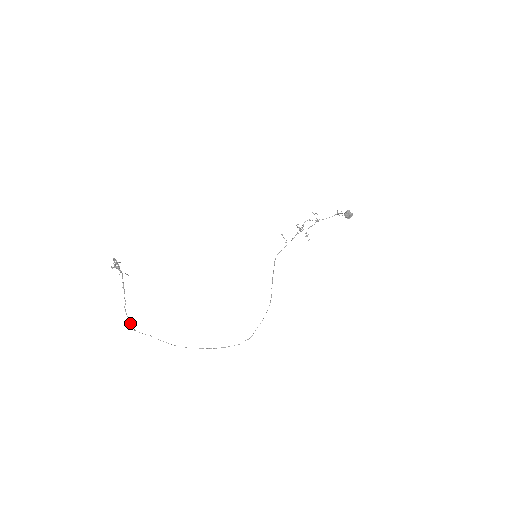
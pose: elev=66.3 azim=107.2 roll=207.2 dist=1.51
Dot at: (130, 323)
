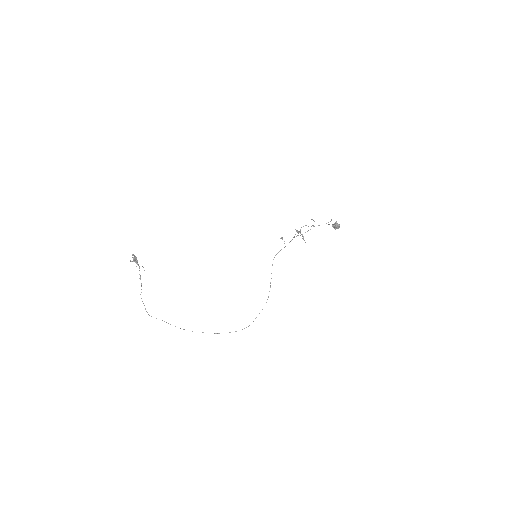
Dot at: (145, 309)
